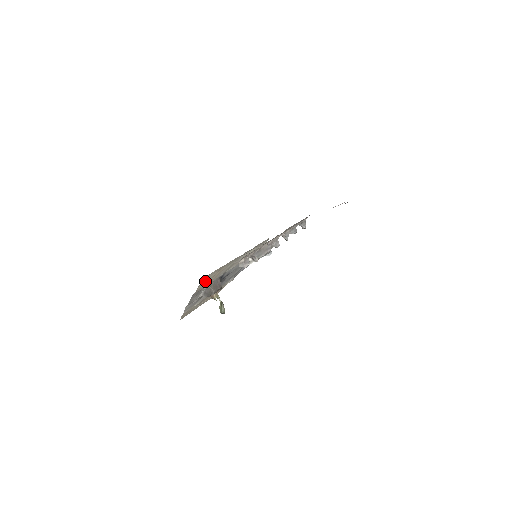
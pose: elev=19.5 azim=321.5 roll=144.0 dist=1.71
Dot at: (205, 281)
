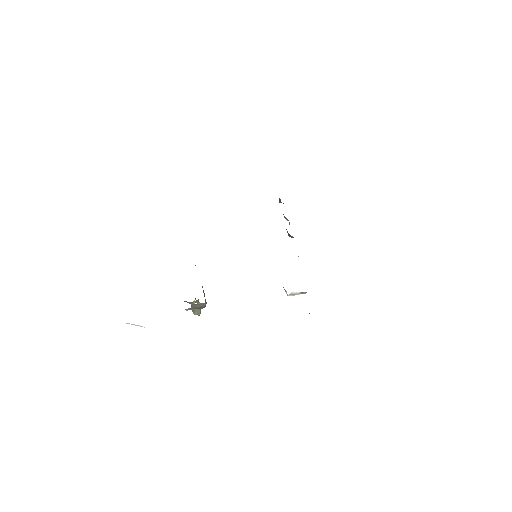
Dot at: occluded
